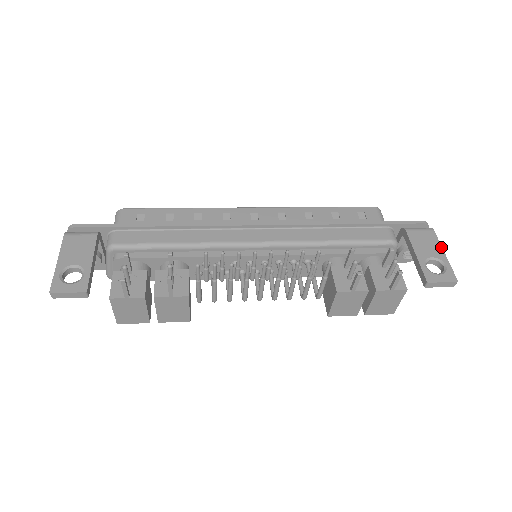
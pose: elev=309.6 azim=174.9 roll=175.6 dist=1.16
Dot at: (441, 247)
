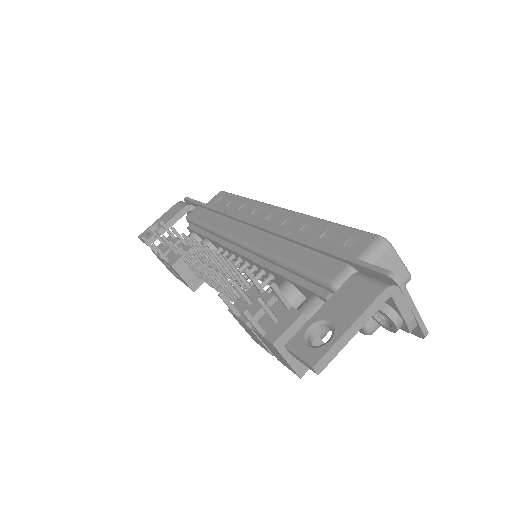
Dot at: (359, 315)
